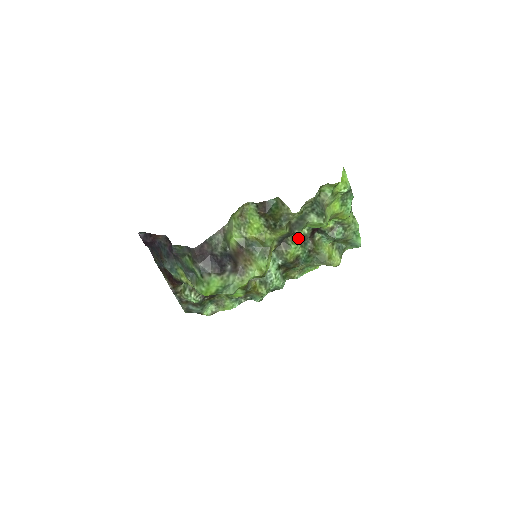
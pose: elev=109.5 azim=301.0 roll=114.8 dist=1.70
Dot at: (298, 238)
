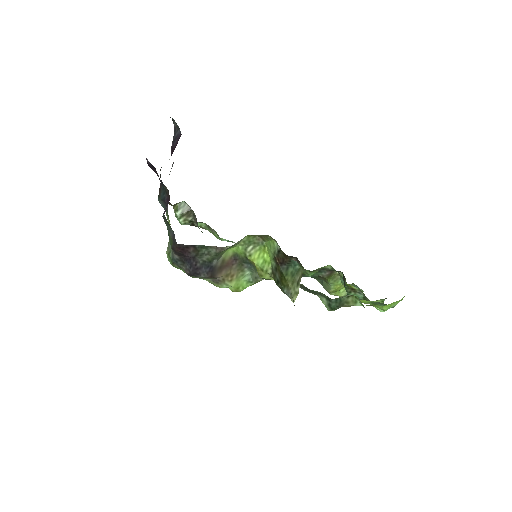
Dot at: (311, 274)
